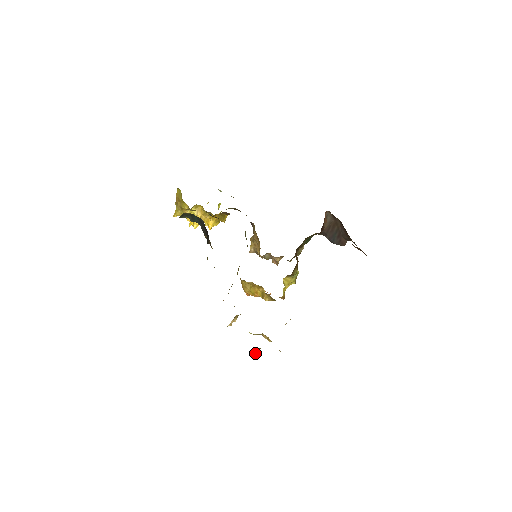
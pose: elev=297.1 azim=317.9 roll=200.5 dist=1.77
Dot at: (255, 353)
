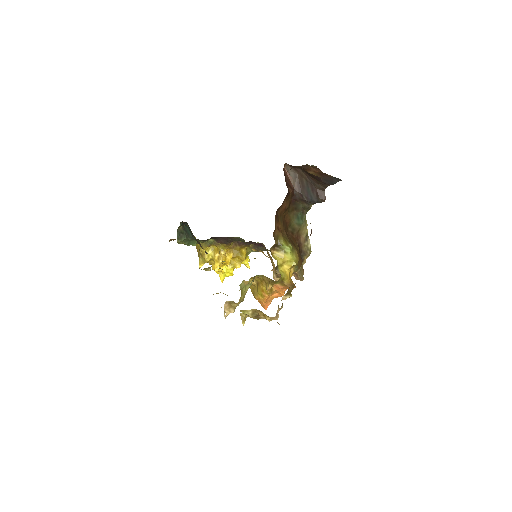
Dot at: occluded
